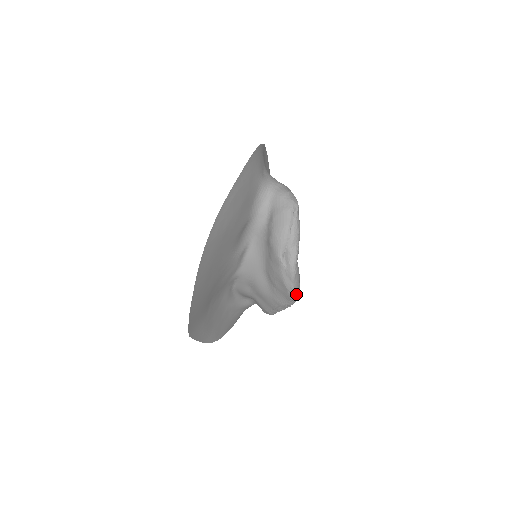
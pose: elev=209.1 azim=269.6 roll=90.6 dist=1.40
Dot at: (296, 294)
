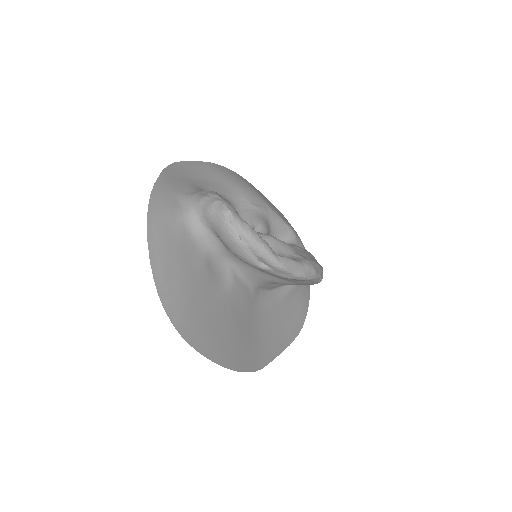
Dot at: (308, 274)
